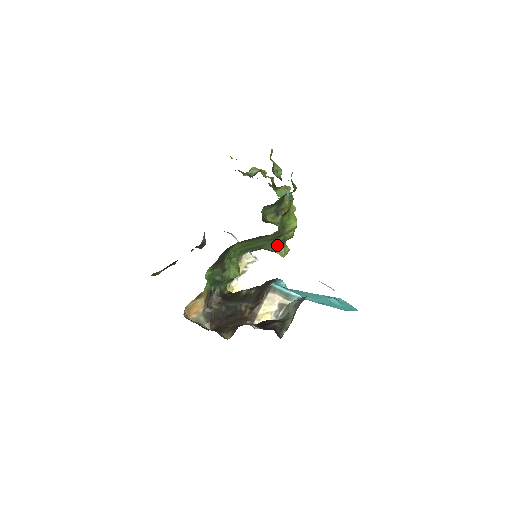
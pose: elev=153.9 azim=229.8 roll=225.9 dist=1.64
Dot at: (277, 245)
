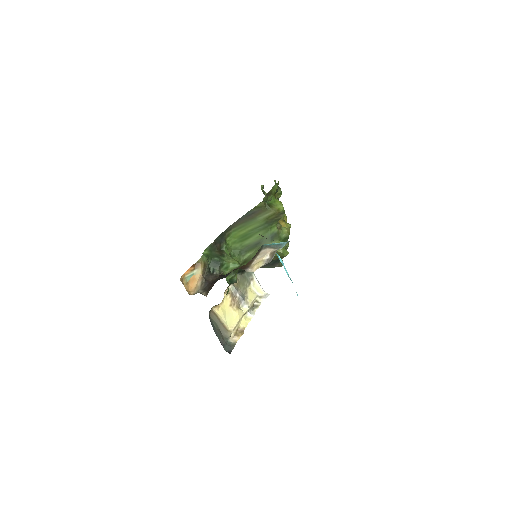
Dot at: occluded
